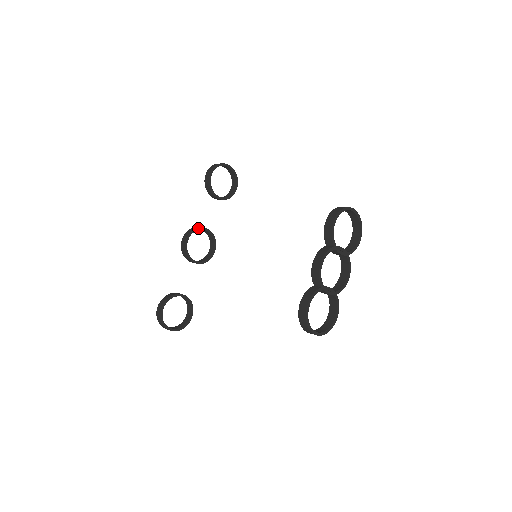
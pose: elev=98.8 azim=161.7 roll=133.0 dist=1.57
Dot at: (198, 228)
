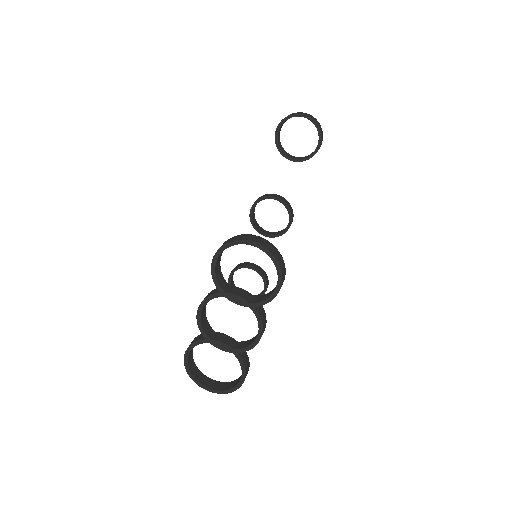
Dot at: (265, 197)
